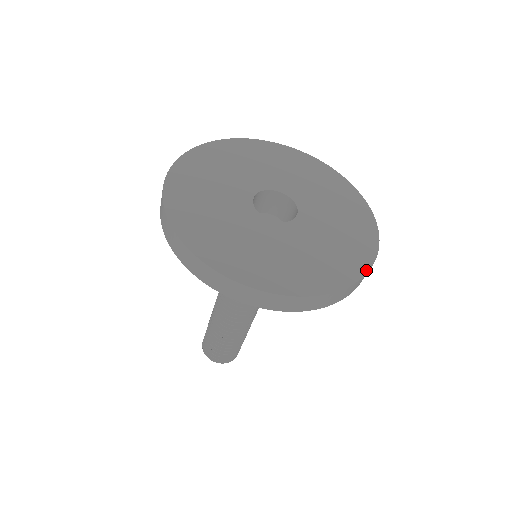
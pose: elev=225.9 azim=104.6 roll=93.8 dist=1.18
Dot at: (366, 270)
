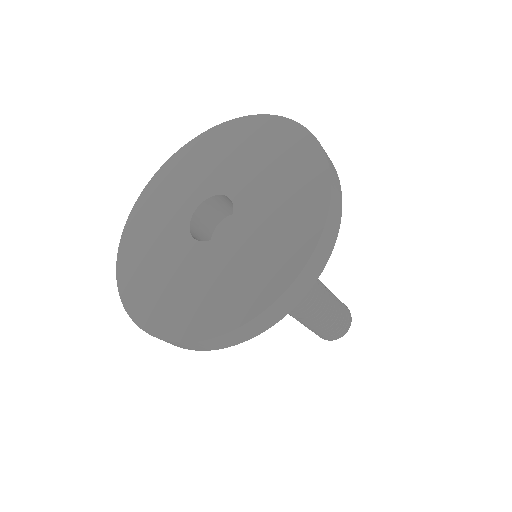
Dot at: (328, 196)
